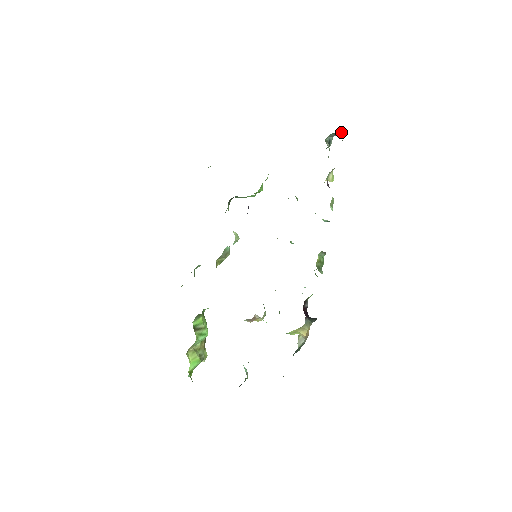
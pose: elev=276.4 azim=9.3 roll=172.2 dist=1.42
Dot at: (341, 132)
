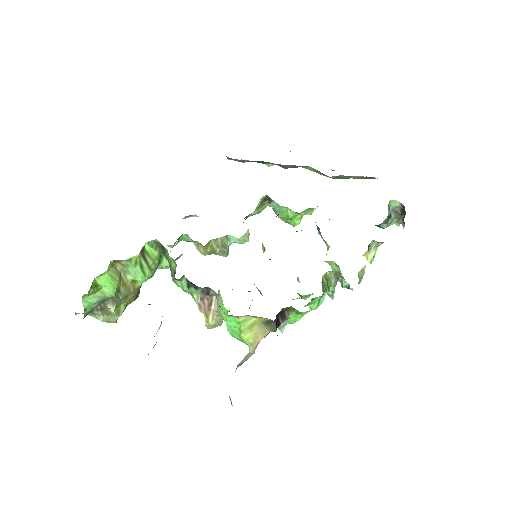
Dot at: (402, 224)
